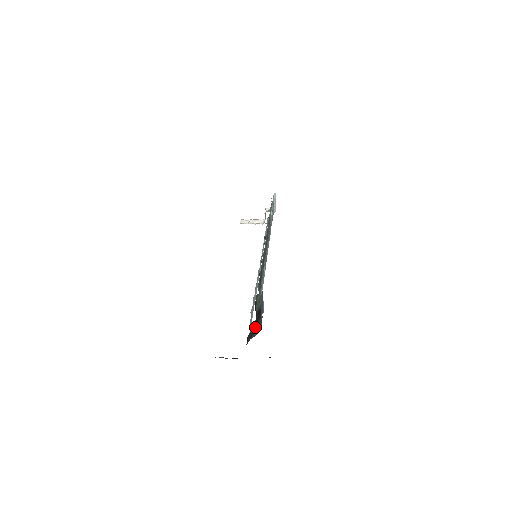
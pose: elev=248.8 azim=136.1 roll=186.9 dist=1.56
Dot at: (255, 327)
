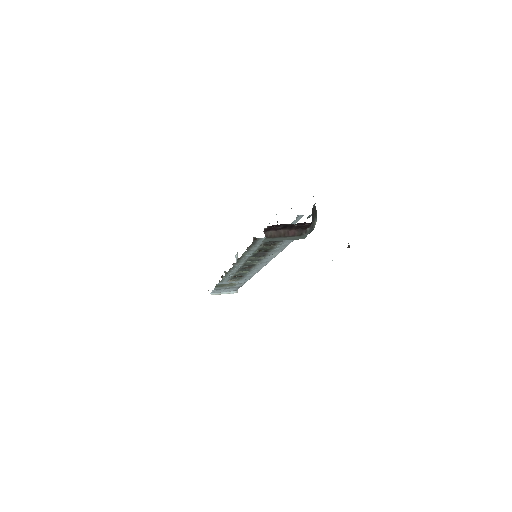
Dot at: (314, 210)
